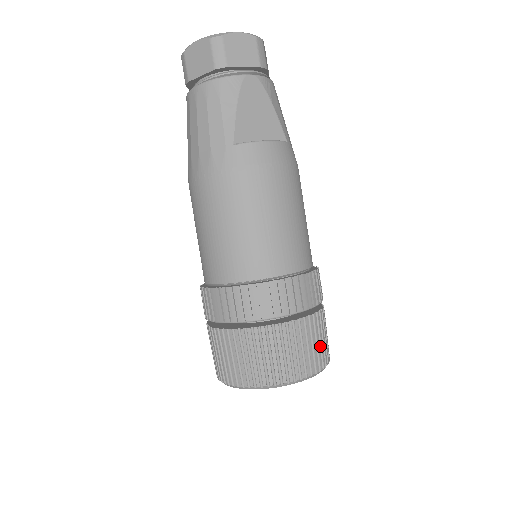
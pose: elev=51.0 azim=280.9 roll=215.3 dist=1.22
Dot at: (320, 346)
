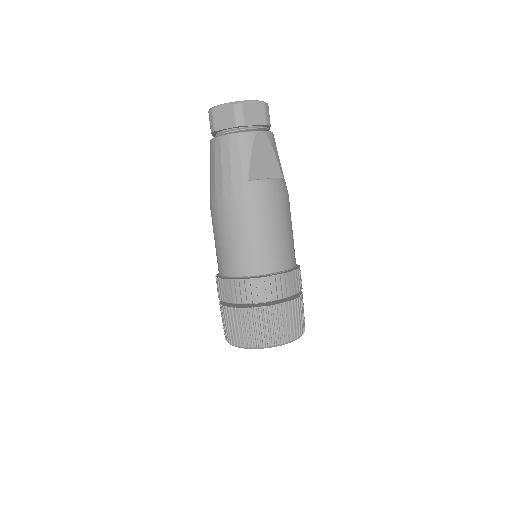
Dot at: (300, 320)
